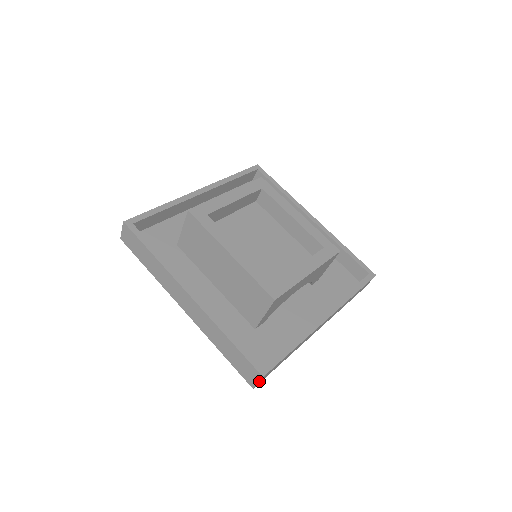
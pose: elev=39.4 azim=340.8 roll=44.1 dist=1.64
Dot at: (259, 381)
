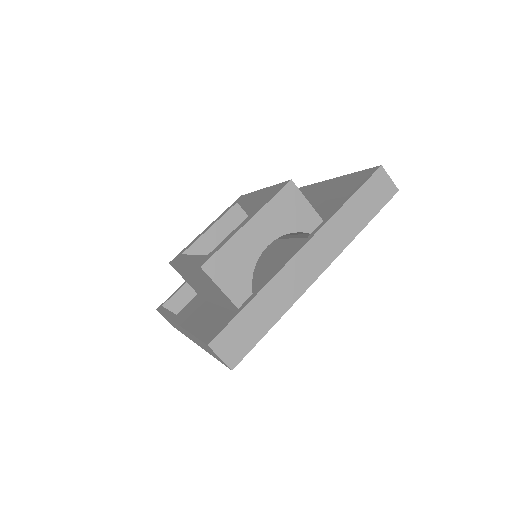
Dot at: (217, 355)
